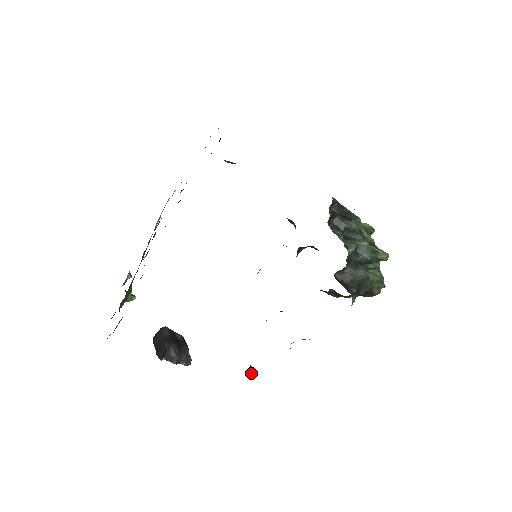
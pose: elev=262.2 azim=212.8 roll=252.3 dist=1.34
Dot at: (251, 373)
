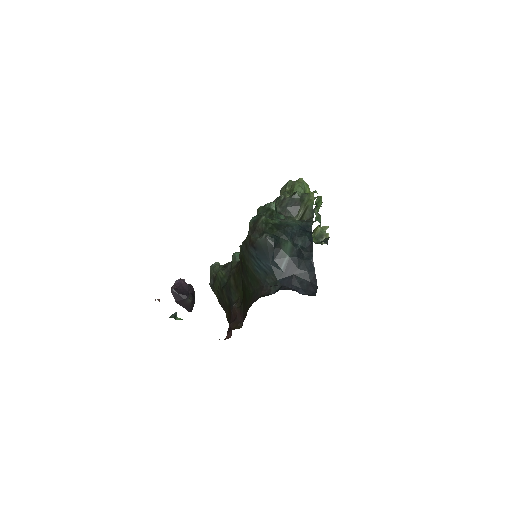
Dot at: occluded
